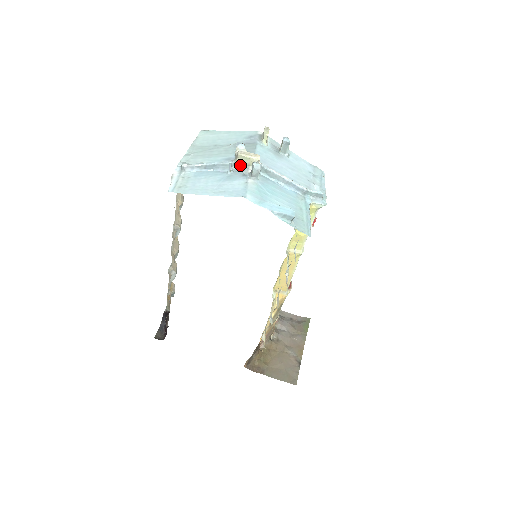
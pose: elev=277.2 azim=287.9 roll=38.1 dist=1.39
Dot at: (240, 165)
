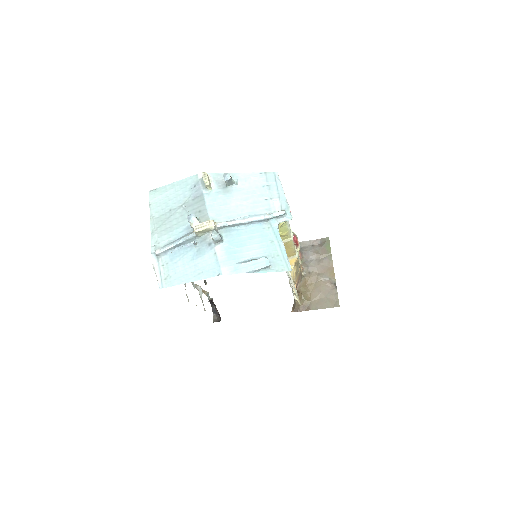
Dot at: (201, 235)
